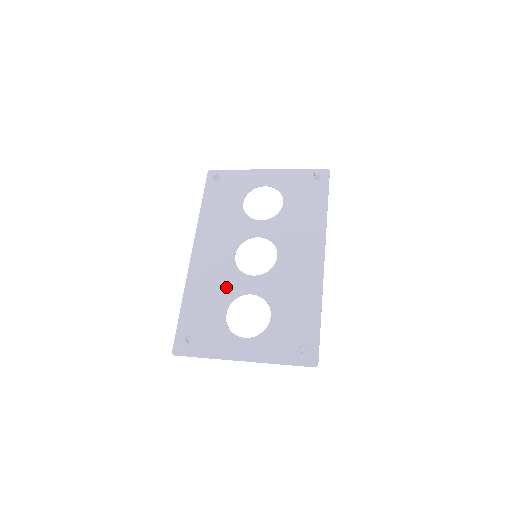
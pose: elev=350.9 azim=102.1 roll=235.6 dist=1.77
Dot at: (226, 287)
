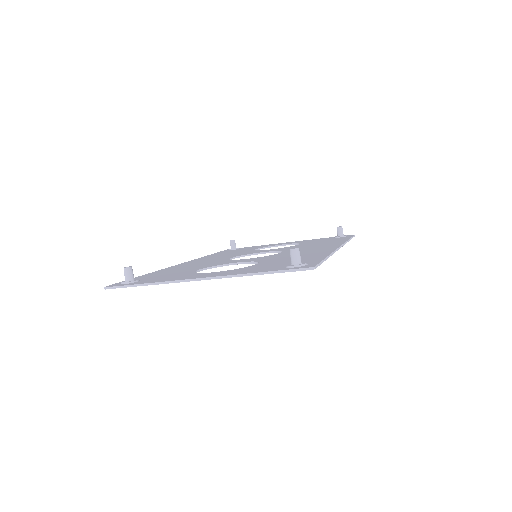
Dot at: (209, 264)
